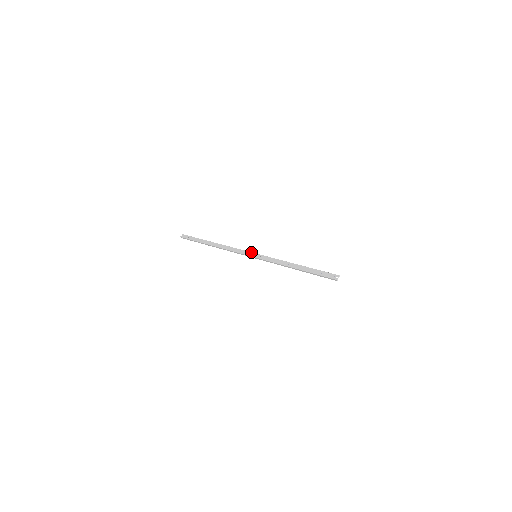
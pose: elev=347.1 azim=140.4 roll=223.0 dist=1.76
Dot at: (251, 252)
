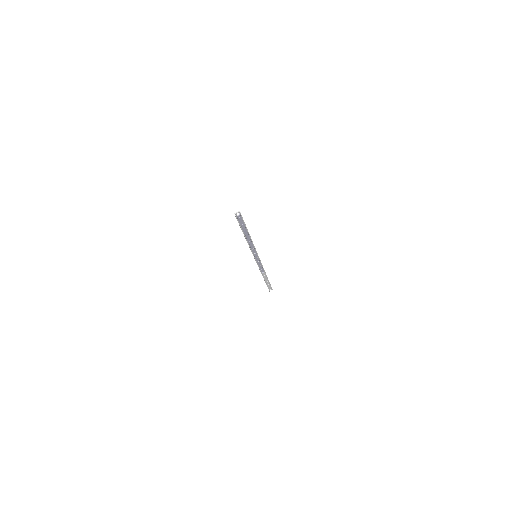
Dot at: occluded
